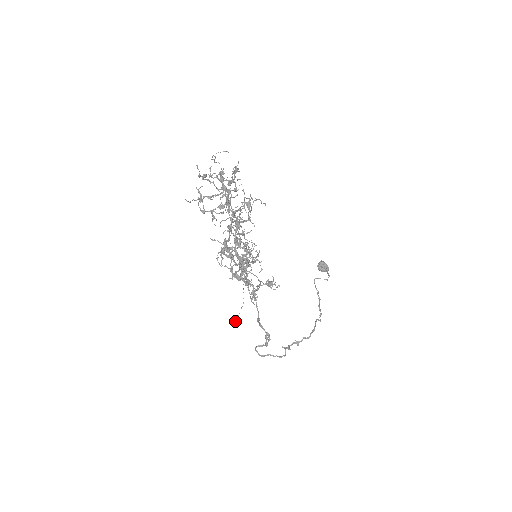
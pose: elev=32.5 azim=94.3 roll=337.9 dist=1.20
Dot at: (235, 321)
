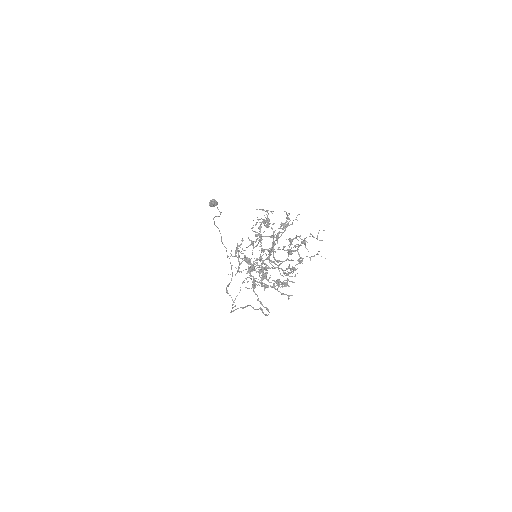
Dot at: occluded
